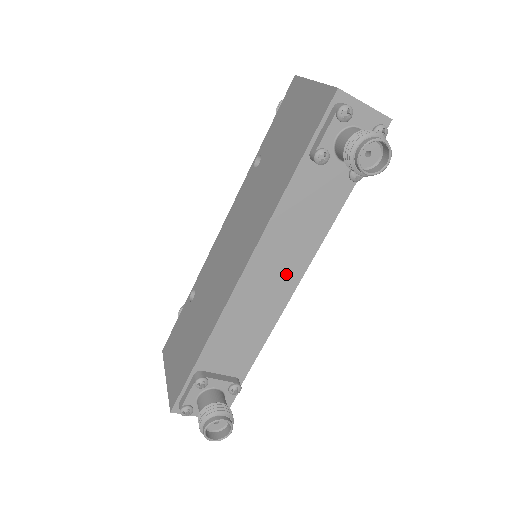
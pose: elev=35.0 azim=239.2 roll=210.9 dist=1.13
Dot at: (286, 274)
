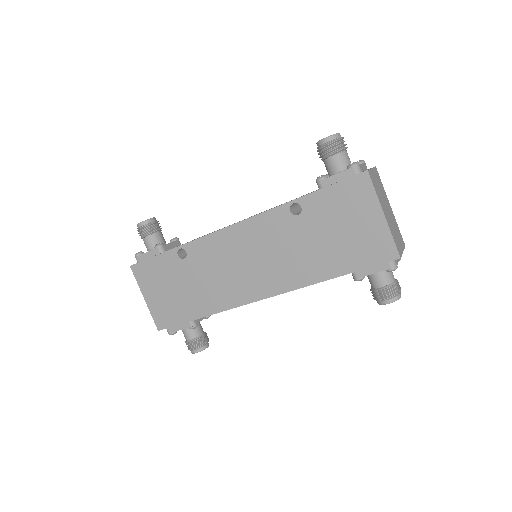
Dot at: occluded
